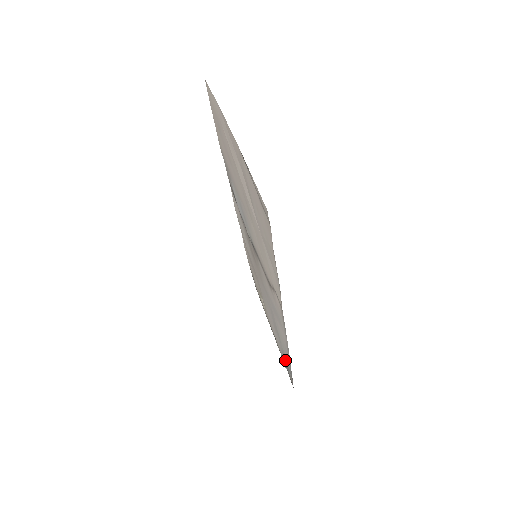
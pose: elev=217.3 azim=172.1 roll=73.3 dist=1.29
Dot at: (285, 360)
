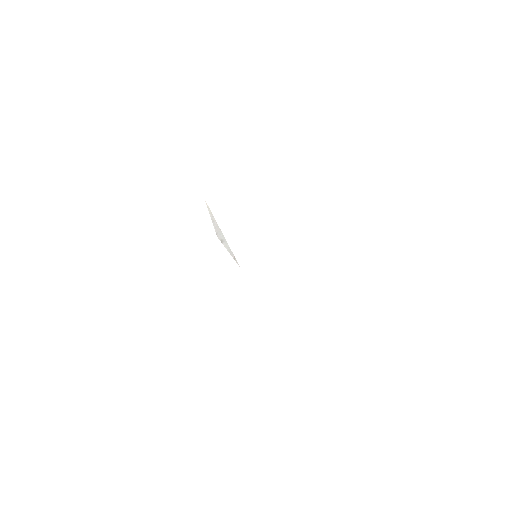
Dot at: occluded
